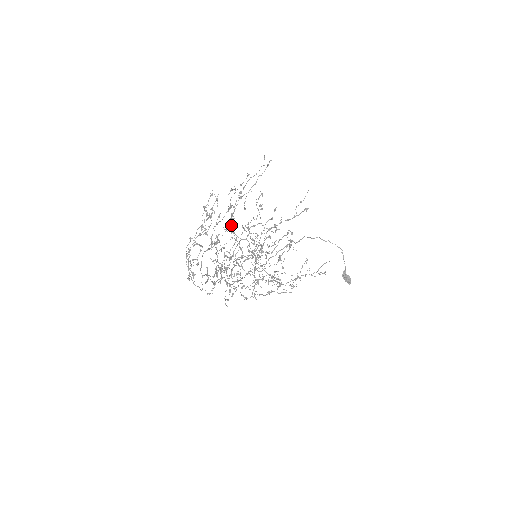
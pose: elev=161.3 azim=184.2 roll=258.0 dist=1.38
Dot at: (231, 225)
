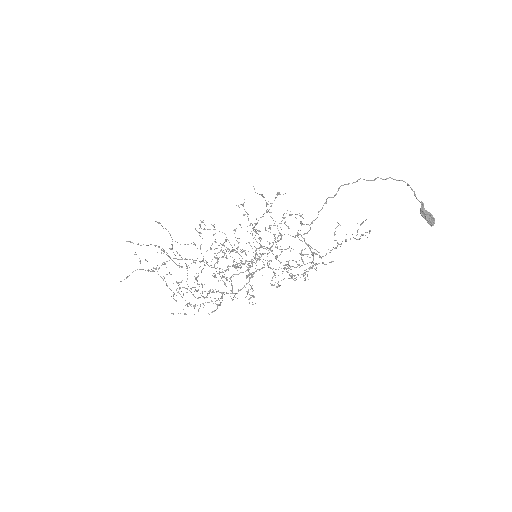
Dot at: (193, 260)
